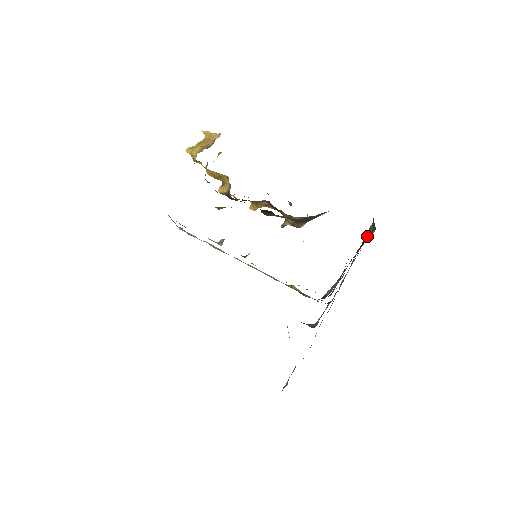
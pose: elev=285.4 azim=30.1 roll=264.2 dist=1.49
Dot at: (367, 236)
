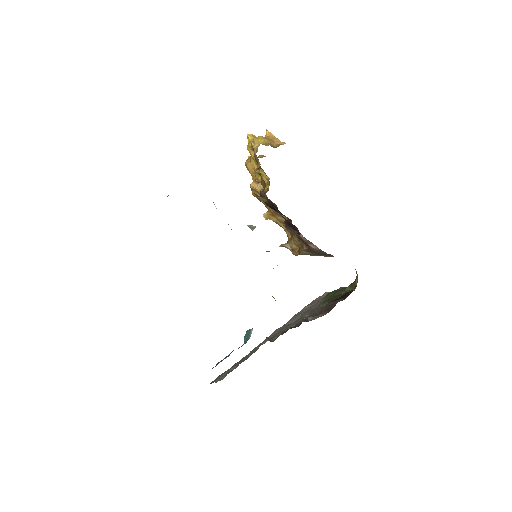
Dot at: (345, 293)
